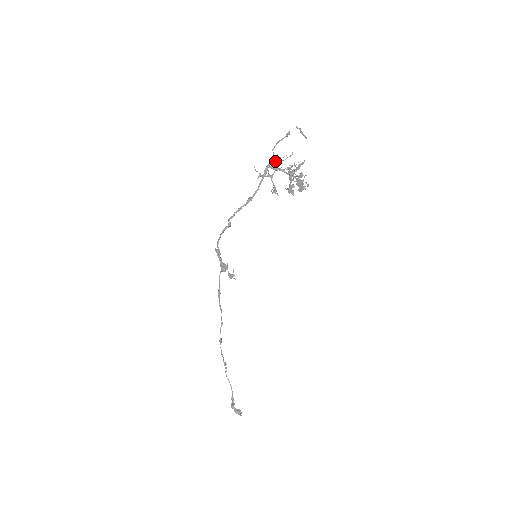
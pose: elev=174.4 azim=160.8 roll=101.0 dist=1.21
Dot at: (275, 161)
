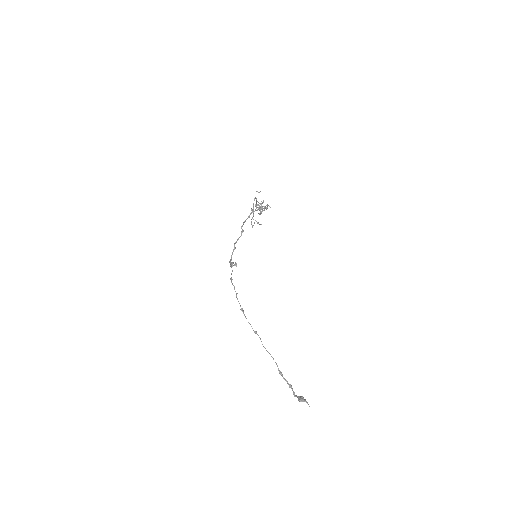
Dot at: occluded
